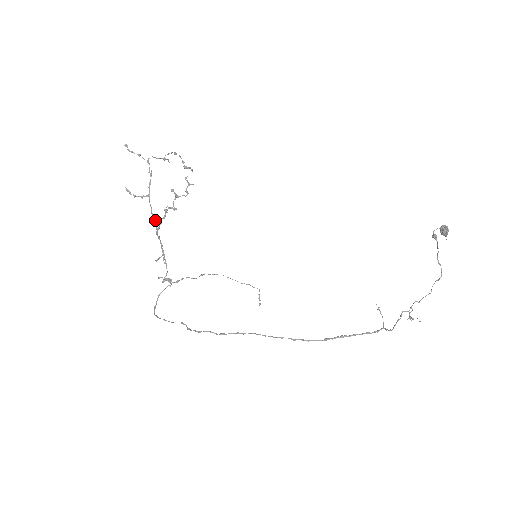
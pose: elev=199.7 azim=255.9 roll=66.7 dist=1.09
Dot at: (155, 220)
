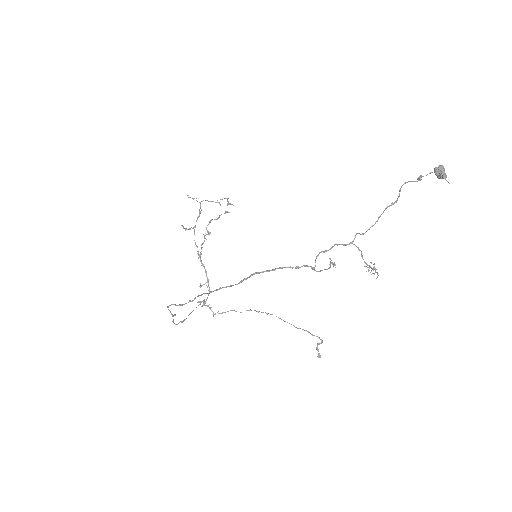
Dot at: (196, 246)
